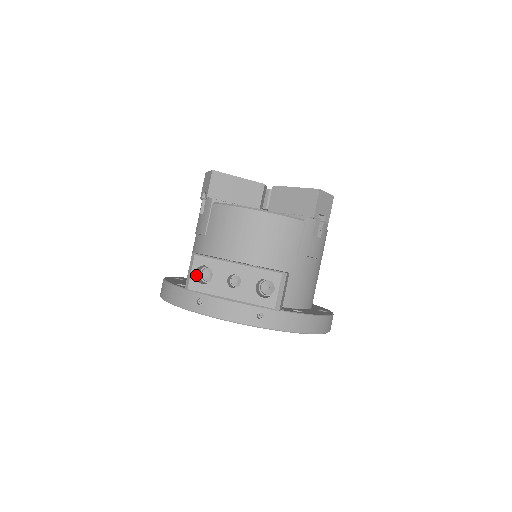
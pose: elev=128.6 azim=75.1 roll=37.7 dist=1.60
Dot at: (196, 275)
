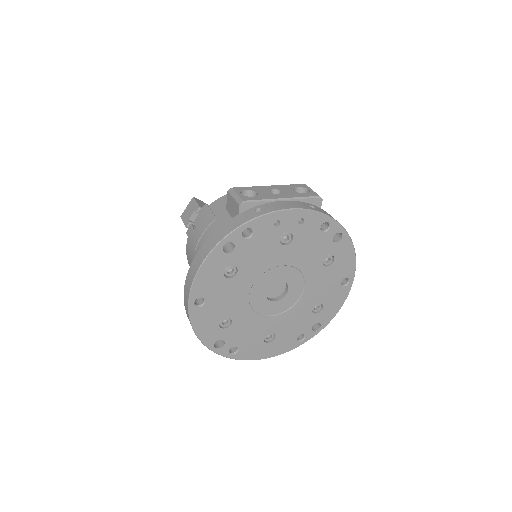
Dot at: occluded
